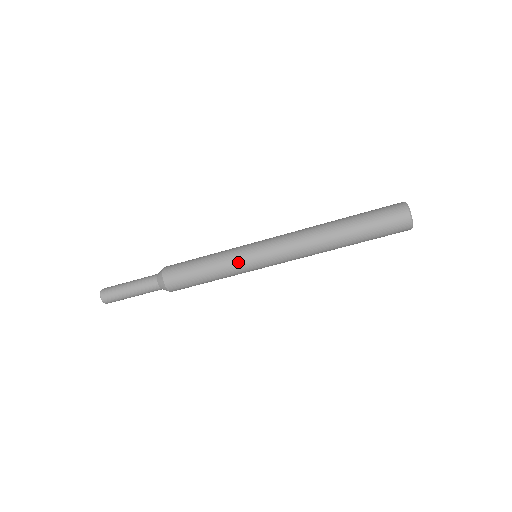
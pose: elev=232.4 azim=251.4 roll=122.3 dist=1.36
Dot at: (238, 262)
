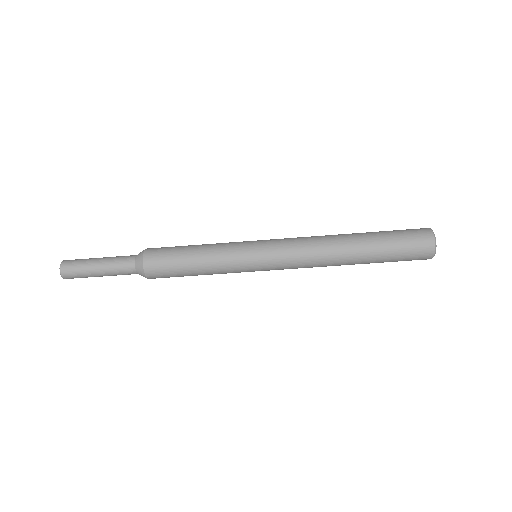
Dot at: (236, 250)
